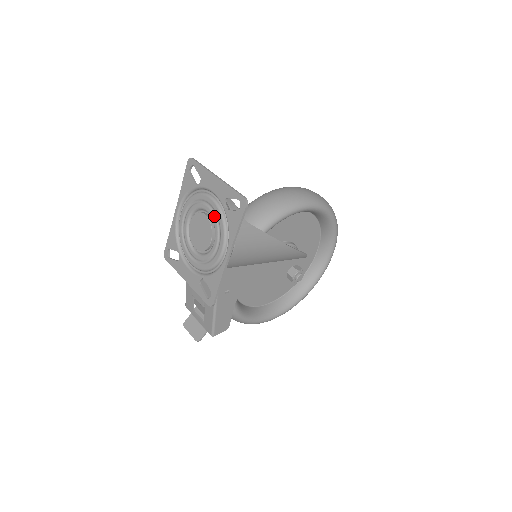
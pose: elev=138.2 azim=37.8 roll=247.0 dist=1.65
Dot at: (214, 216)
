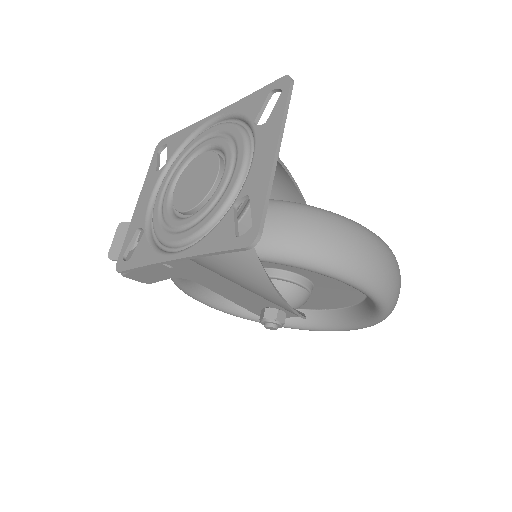
Dot at: (220, 191)
